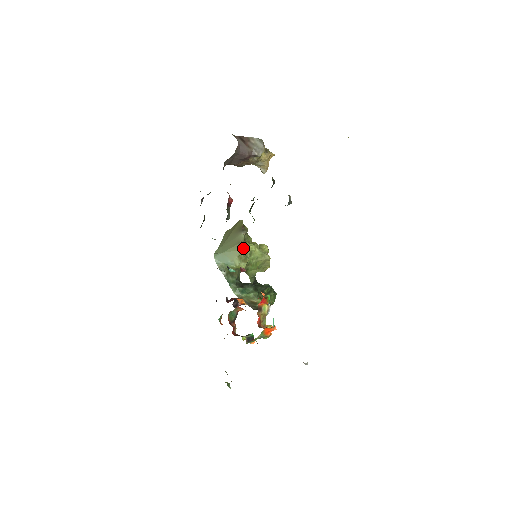
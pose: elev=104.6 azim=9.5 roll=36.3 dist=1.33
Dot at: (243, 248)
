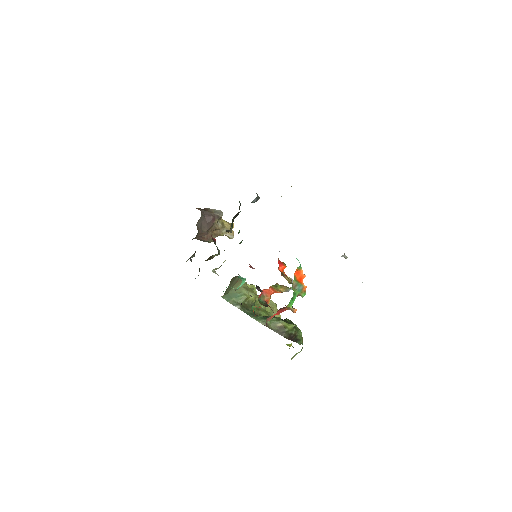
Dot at: occluded
